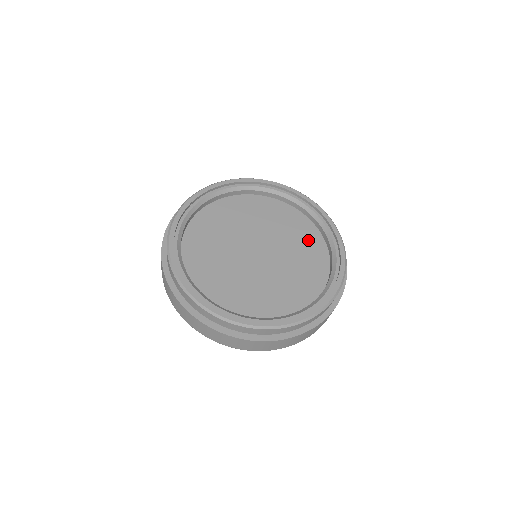
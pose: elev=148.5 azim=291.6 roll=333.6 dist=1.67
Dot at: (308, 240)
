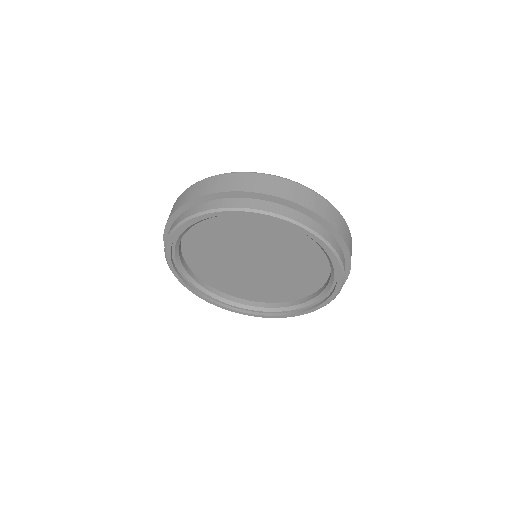
Dot at: (311, 273)
